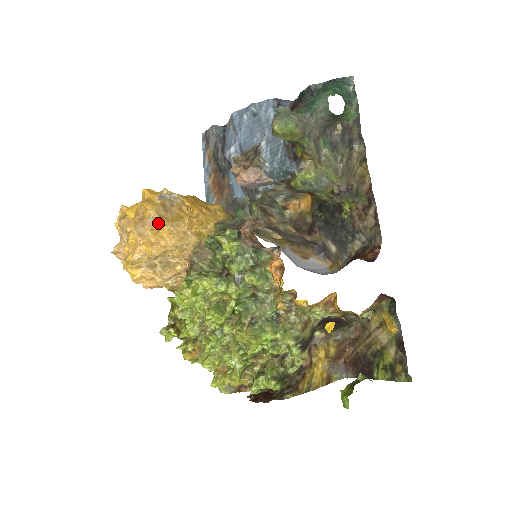
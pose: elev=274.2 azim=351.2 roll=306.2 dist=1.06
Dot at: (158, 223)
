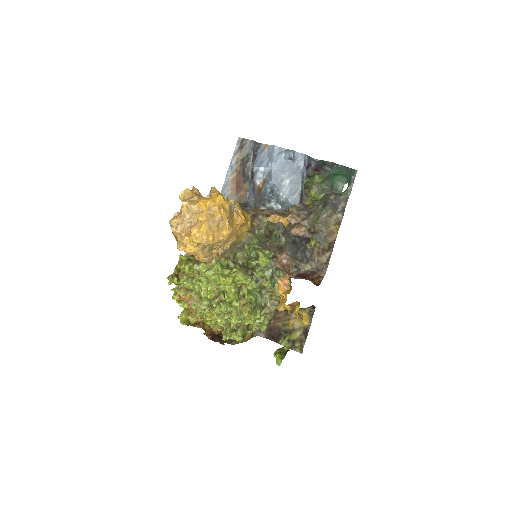
Dot at: (225, 226)
